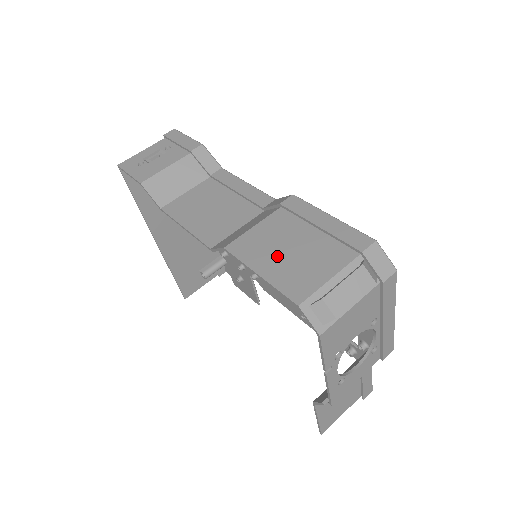
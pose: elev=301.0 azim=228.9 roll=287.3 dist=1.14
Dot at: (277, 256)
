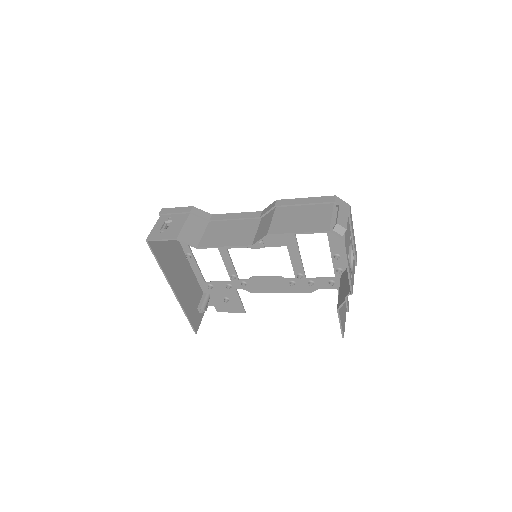
Dot at: (298, 223)
